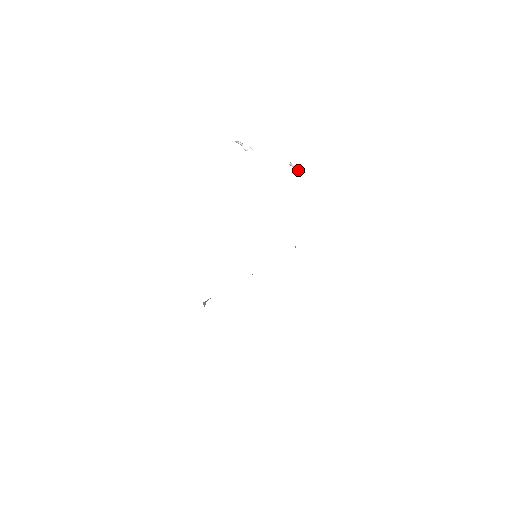
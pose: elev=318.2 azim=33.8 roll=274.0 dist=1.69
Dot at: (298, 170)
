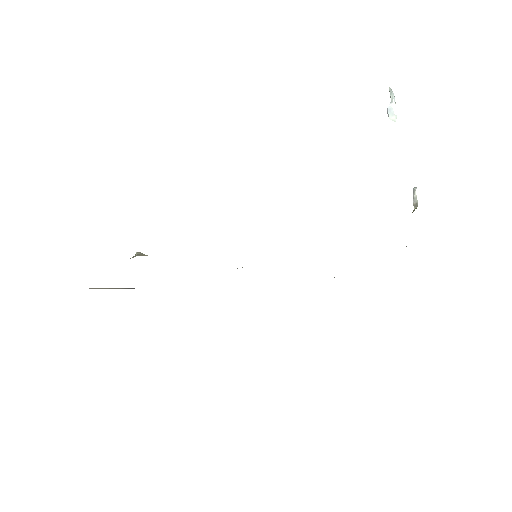
Dot at: (414, 207)
